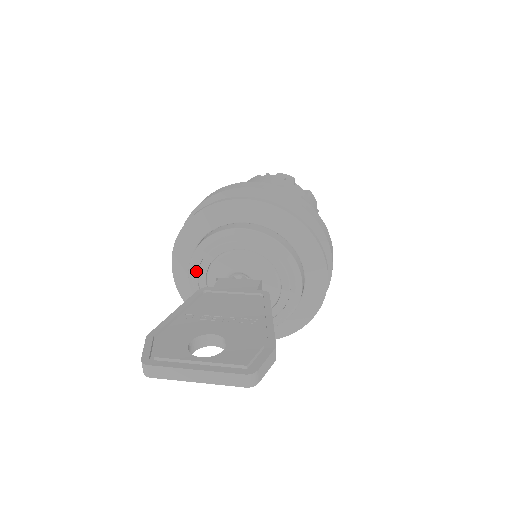
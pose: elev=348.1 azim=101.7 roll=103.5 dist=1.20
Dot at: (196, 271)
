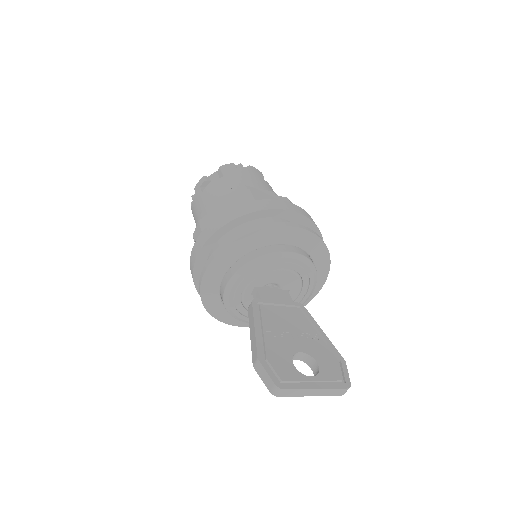
Dot at: (240, 280)
